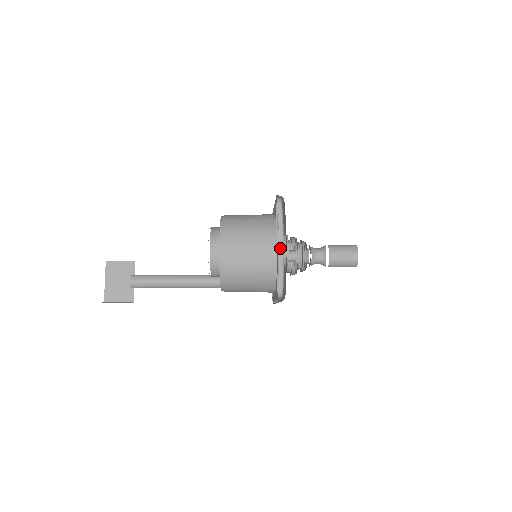
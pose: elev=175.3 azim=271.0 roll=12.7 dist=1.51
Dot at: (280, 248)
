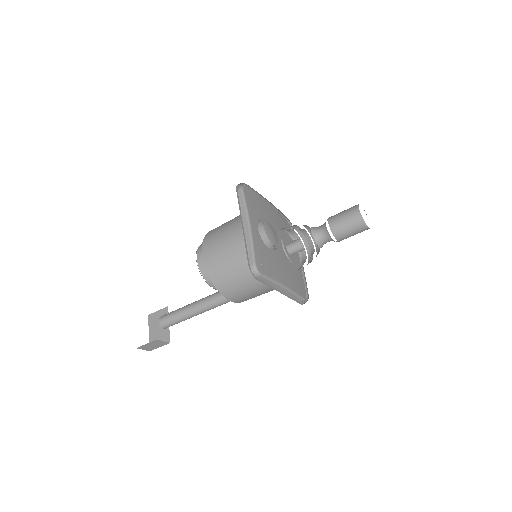
Dot at: (246, 227)
